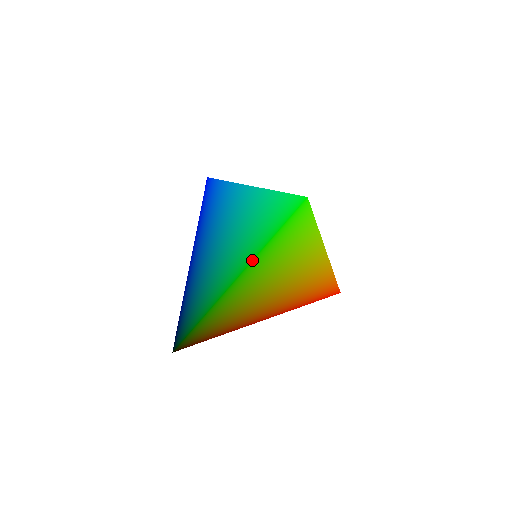
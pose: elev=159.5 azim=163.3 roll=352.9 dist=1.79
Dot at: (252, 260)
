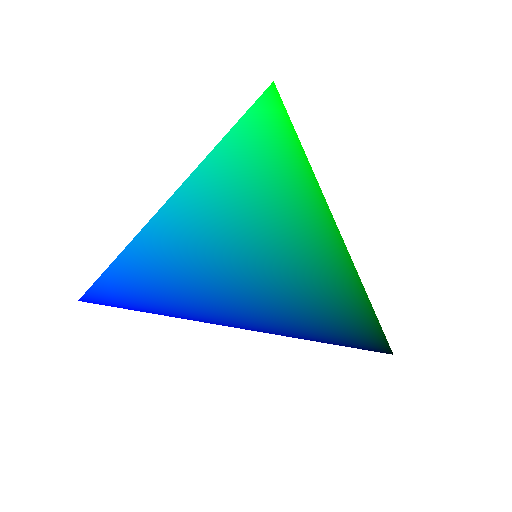
Dot at: (307, 158)
